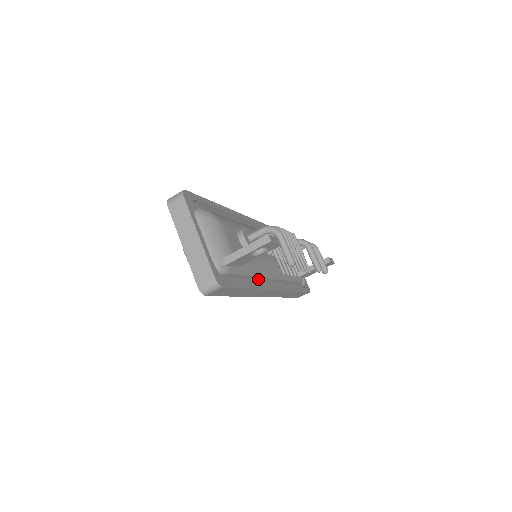
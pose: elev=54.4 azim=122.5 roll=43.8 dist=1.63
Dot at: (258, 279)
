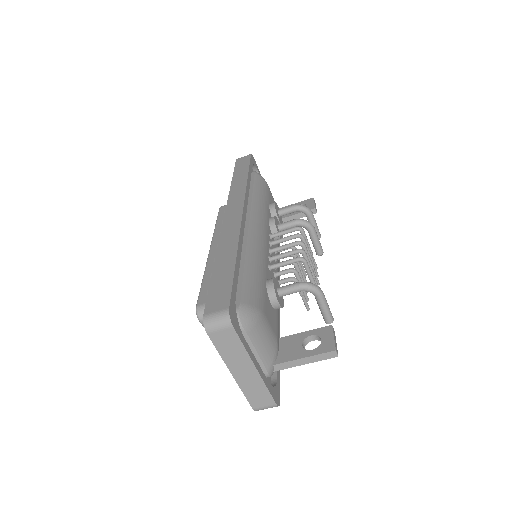
Dot at: occluded
